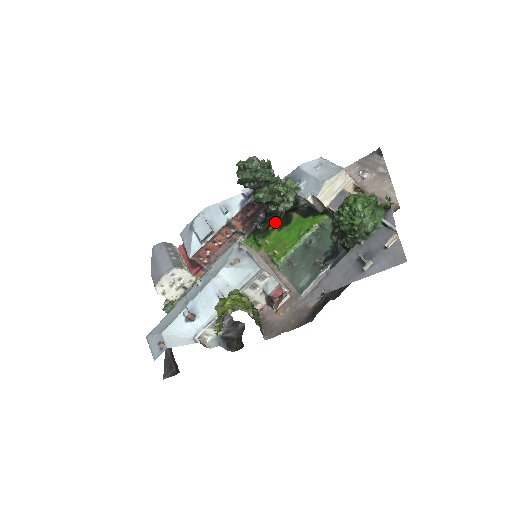
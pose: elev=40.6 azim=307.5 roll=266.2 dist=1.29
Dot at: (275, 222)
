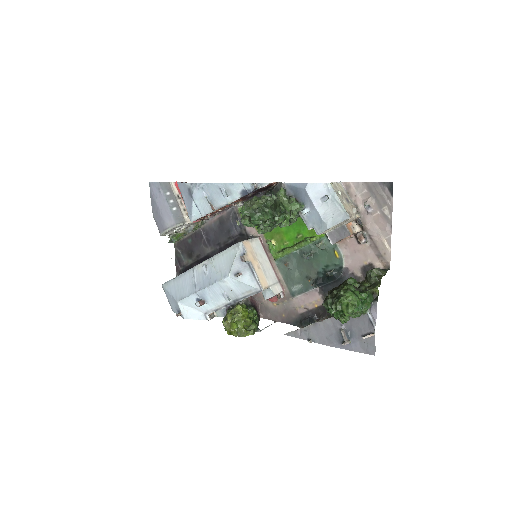
Dot at: occluded
